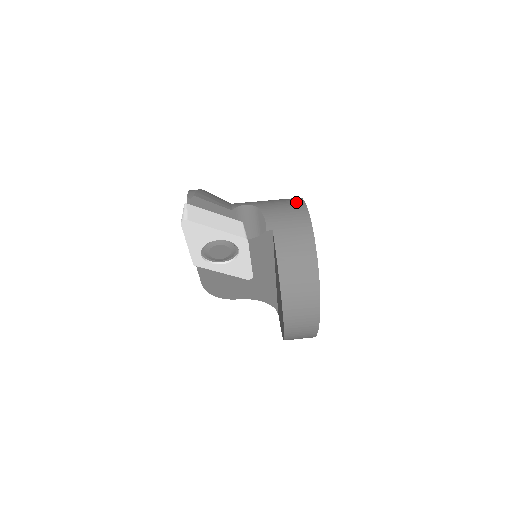
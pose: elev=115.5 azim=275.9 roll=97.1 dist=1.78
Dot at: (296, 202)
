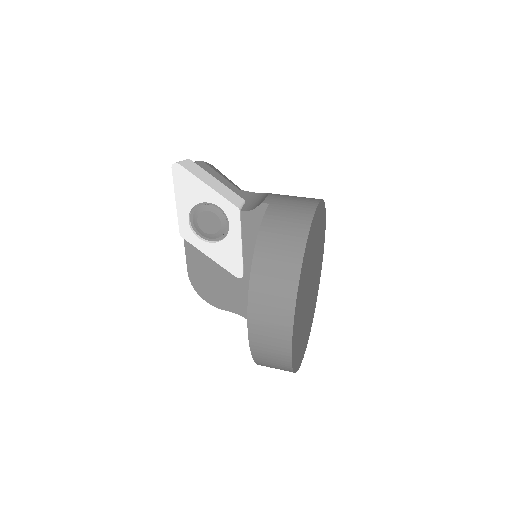
Dot at: occluded
